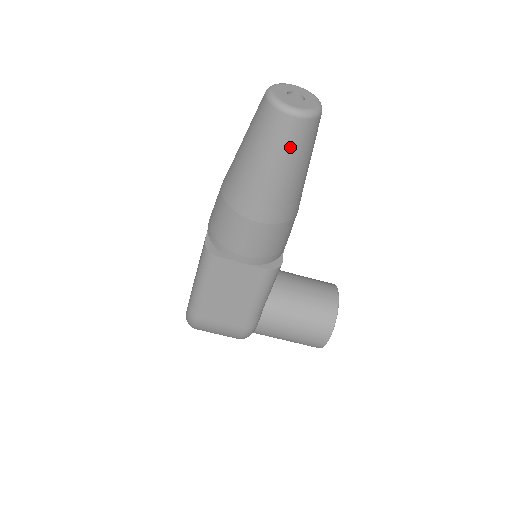
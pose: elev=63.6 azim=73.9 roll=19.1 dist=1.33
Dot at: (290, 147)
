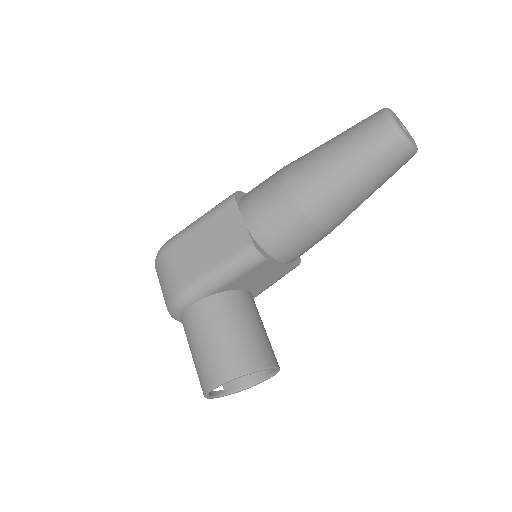
Dot at: (365, 144)
